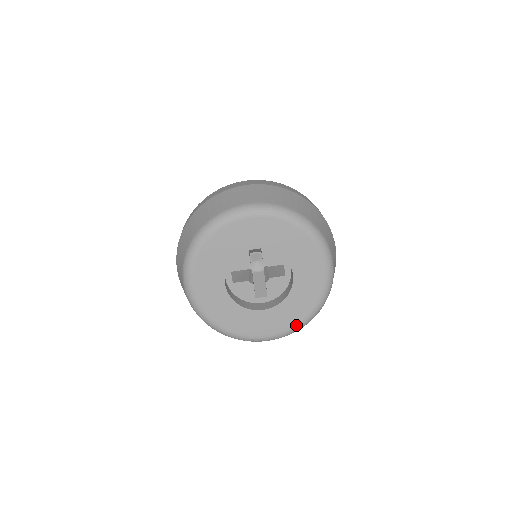
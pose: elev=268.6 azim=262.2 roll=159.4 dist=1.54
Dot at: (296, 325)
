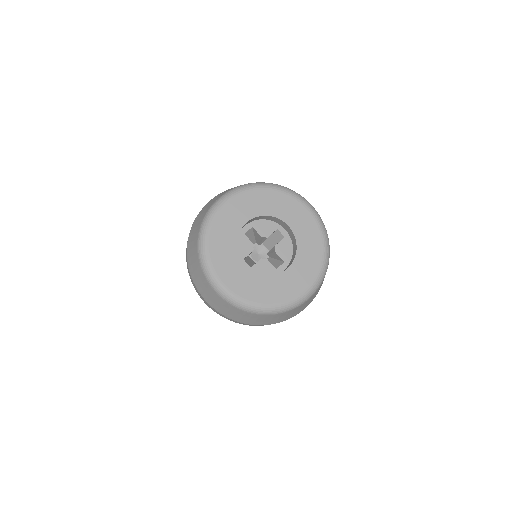
Dot at: (249, 301)
